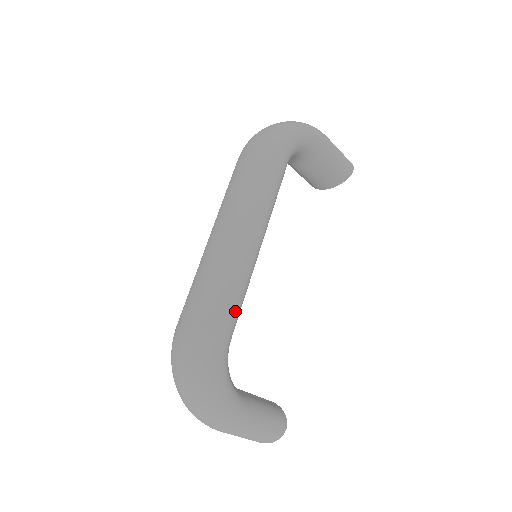
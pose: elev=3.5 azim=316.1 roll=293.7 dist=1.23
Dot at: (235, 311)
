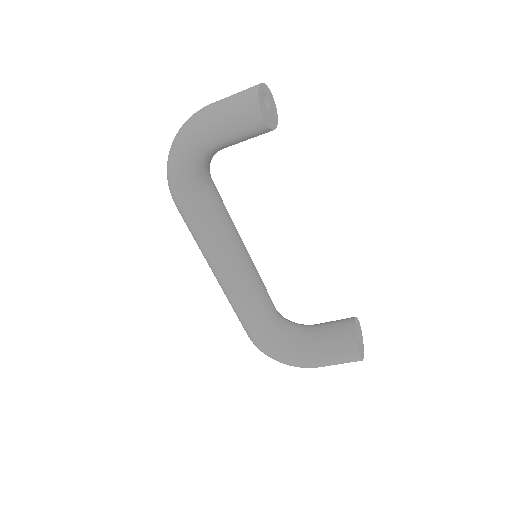
Dot at: (251, 325)
